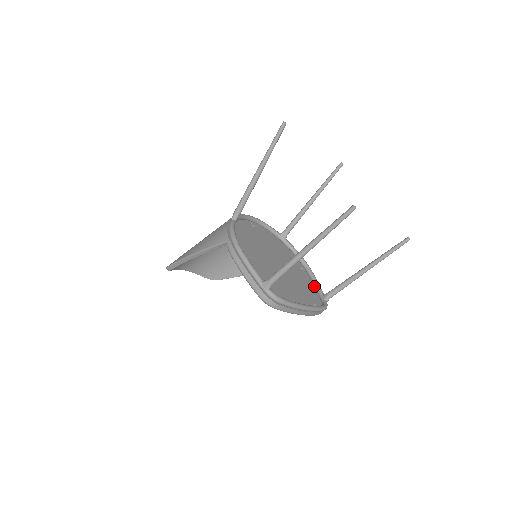
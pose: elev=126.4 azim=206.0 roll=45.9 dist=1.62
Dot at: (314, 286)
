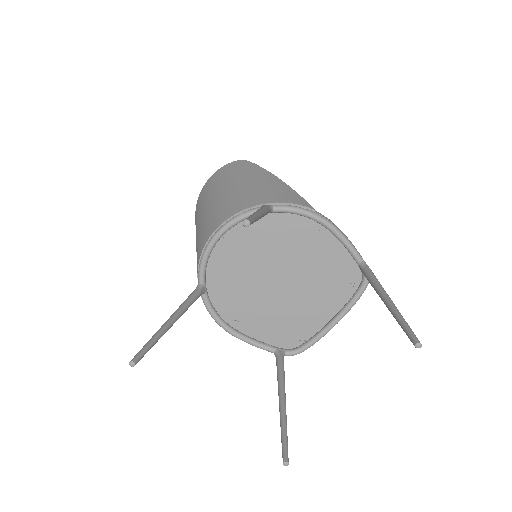
Dot at: occluded
